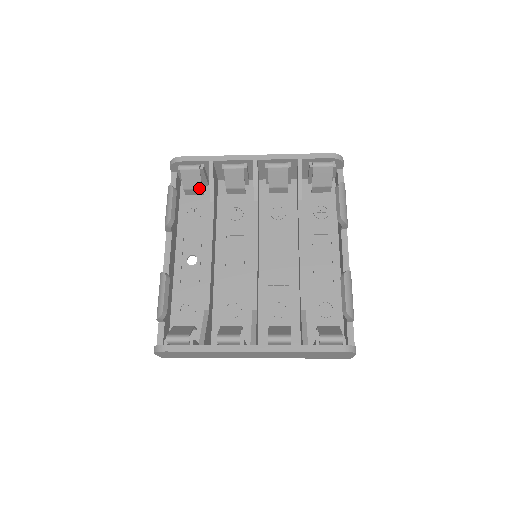
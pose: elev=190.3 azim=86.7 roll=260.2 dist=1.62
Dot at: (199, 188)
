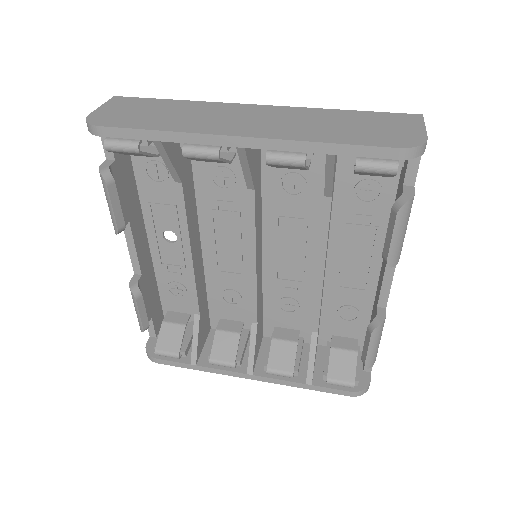
Dot at: occluded
